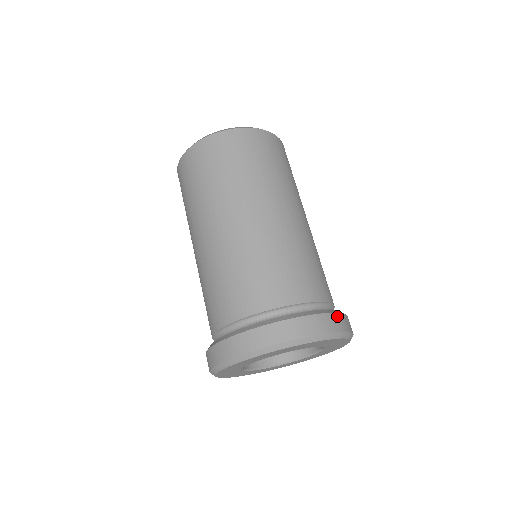
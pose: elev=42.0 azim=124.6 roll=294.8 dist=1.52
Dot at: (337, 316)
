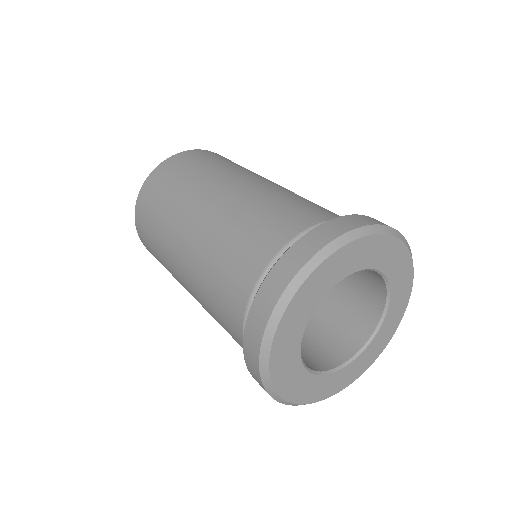
Dot at: (370, 218)
